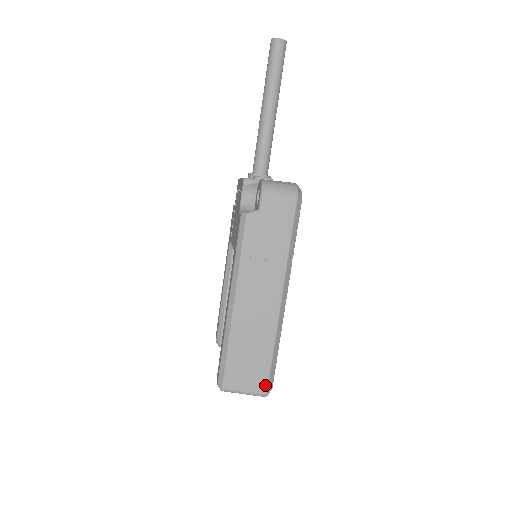
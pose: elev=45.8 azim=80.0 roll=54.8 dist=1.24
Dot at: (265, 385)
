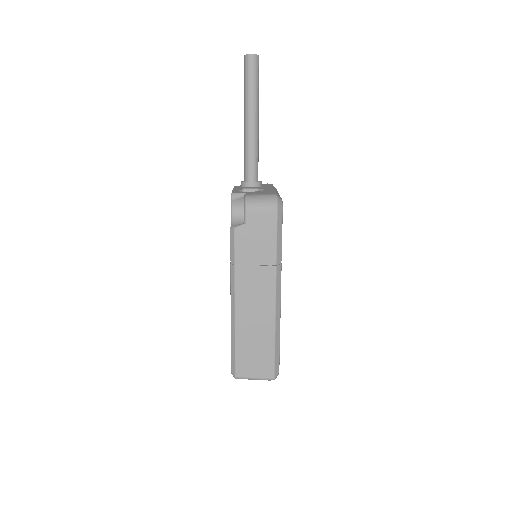
Dot at: (272, 371)
